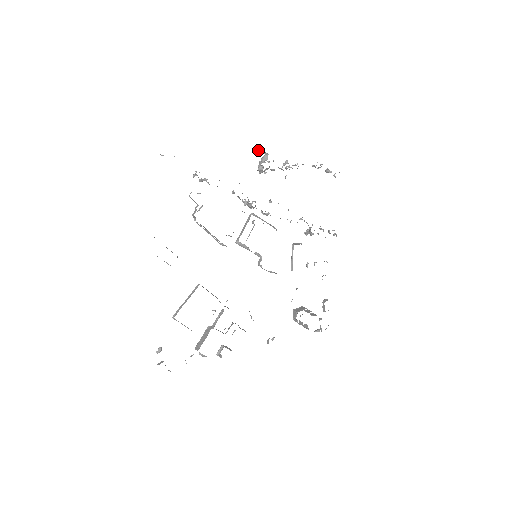
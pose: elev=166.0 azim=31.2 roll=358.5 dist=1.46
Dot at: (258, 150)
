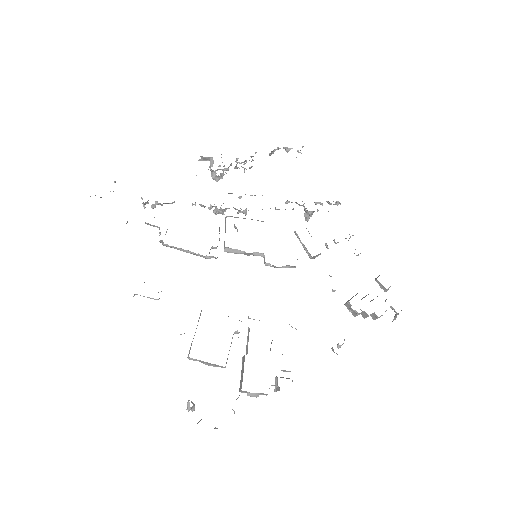
Dot at: occluded
